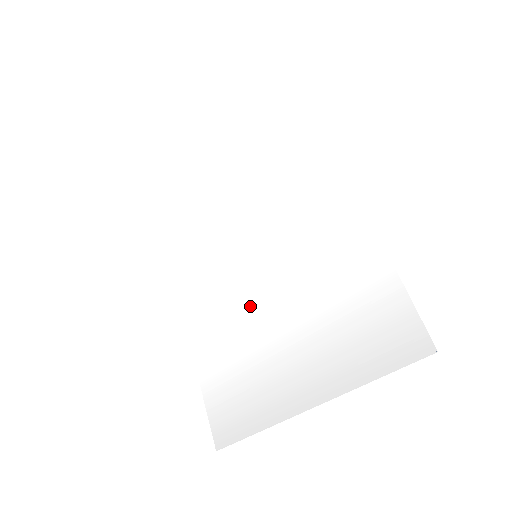
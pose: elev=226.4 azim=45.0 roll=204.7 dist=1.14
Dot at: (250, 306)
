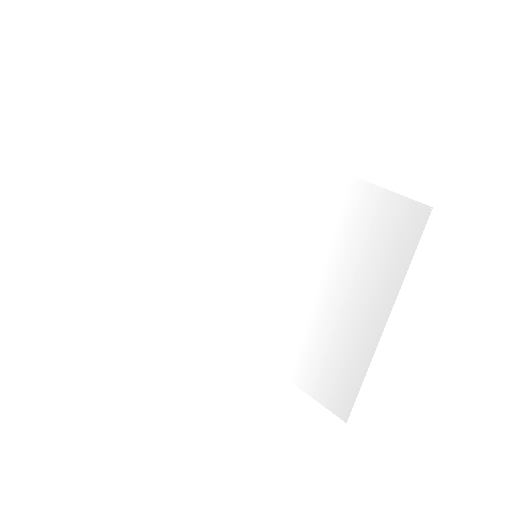
Dot at: (281, 295)
